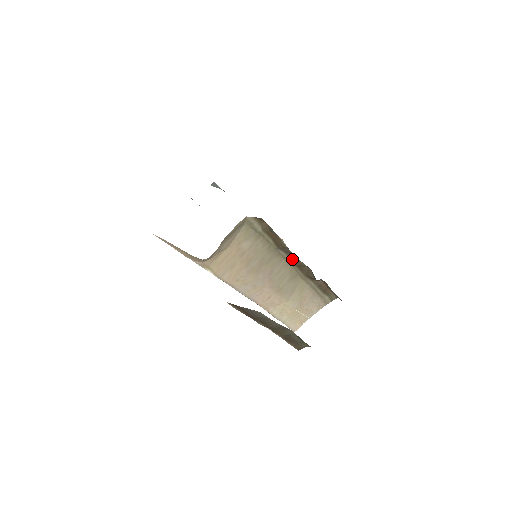
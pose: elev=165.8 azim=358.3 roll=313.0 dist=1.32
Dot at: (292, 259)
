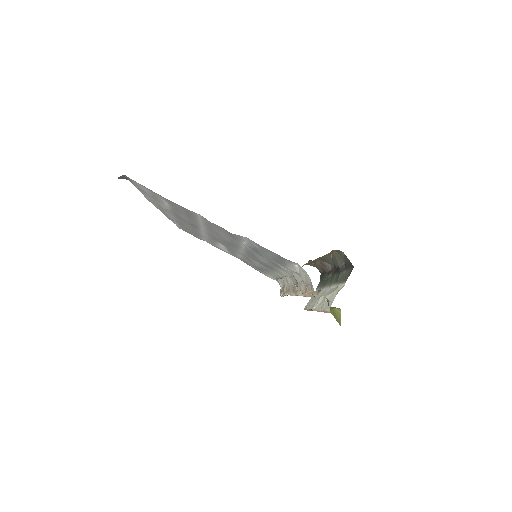
Dot at: (317, 259)
